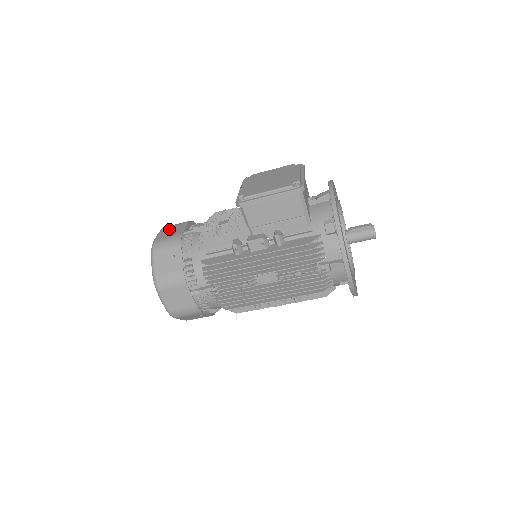
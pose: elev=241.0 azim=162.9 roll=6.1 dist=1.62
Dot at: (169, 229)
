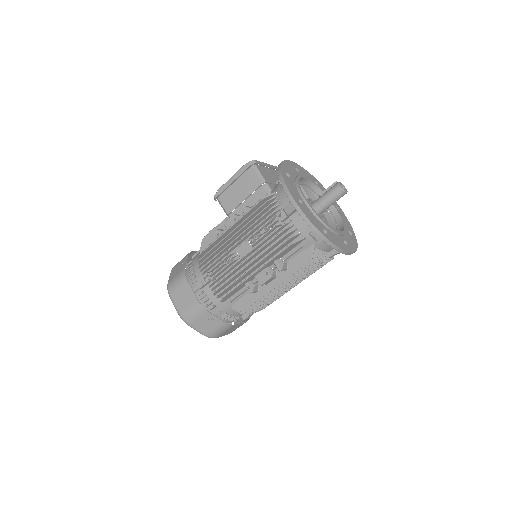
Dot at: occluded
